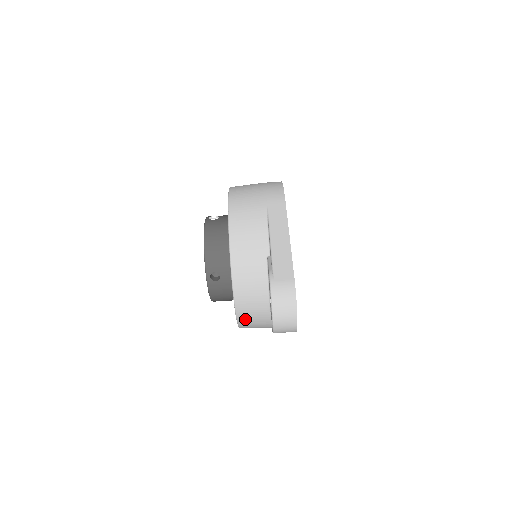
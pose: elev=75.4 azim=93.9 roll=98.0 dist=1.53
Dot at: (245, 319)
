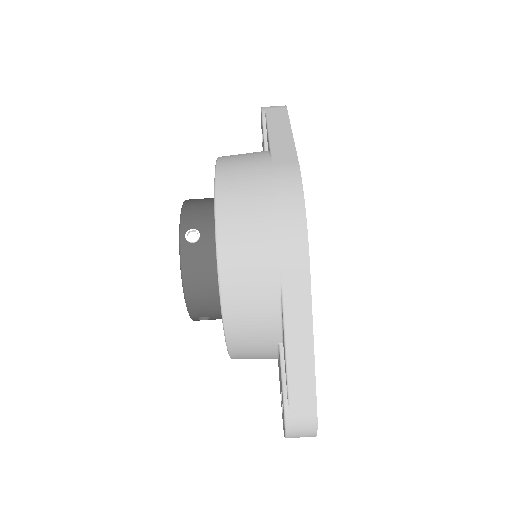
Dot at: occluded
